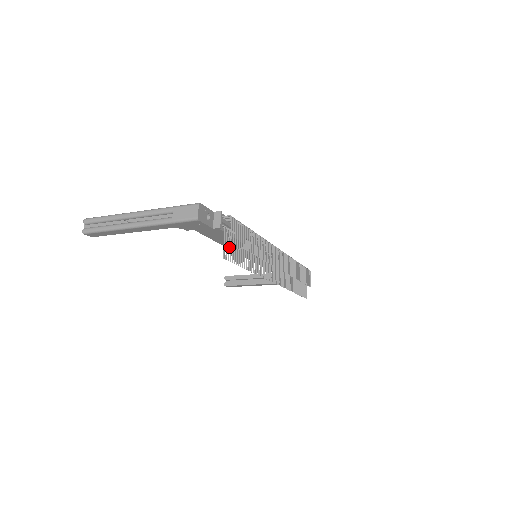
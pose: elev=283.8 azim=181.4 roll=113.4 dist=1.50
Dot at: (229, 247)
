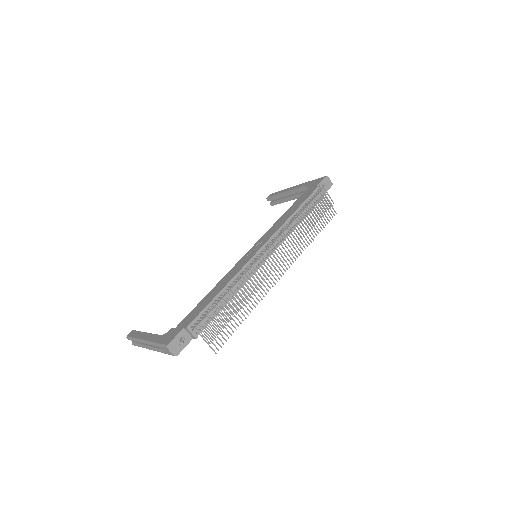
Dot at: (214, 339)
